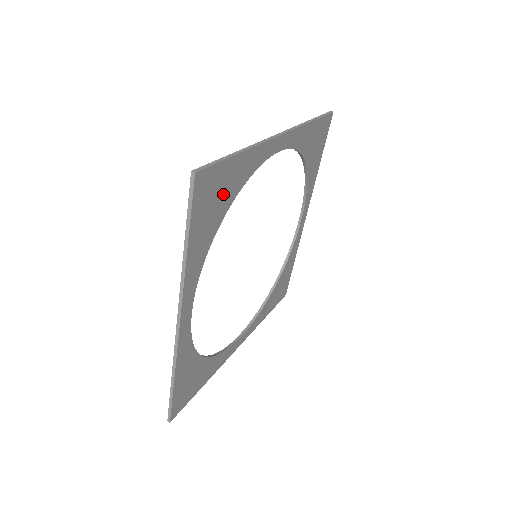
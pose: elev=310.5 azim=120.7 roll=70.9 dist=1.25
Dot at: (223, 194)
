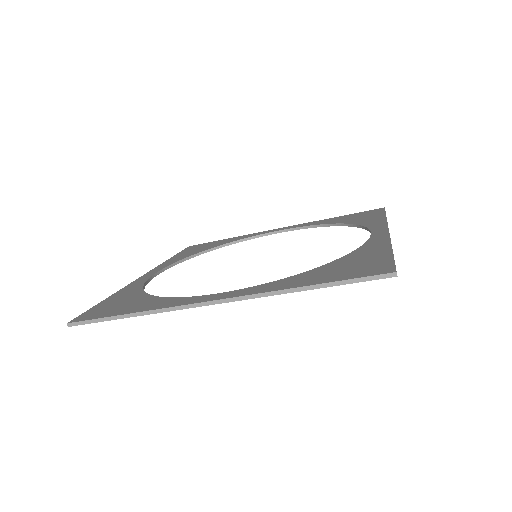
Dot at: occluded
